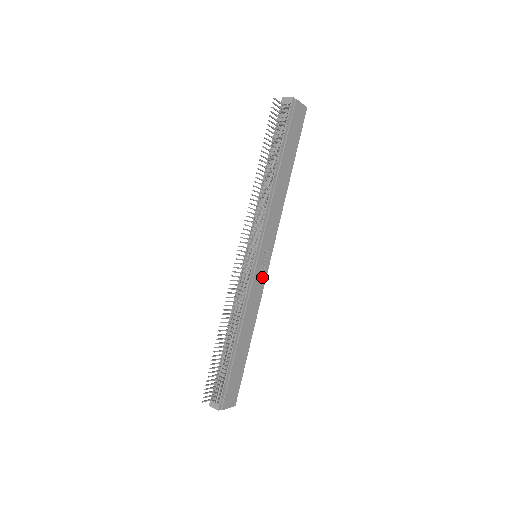
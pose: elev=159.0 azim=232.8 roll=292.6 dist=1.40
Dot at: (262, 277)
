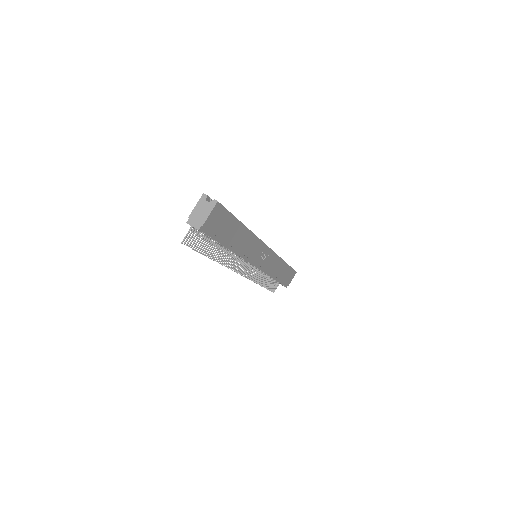
Dot at: (270, 256)
